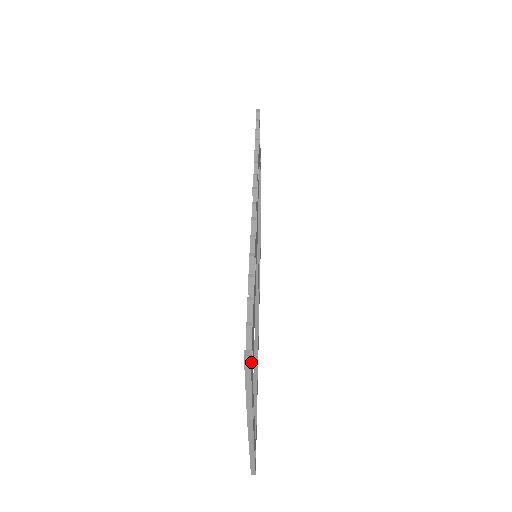
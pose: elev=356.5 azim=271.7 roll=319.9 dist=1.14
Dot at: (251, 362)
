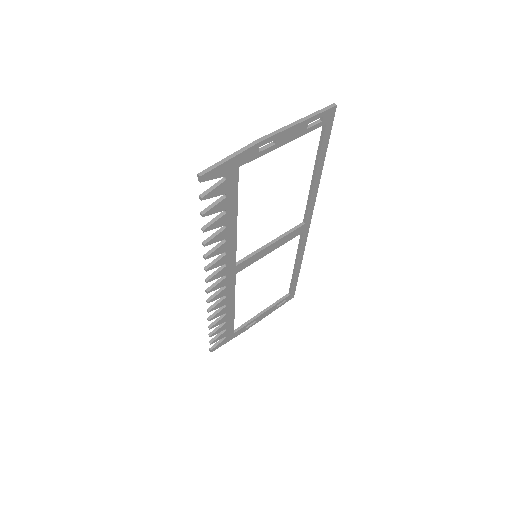
Dot at: (217, 346)
